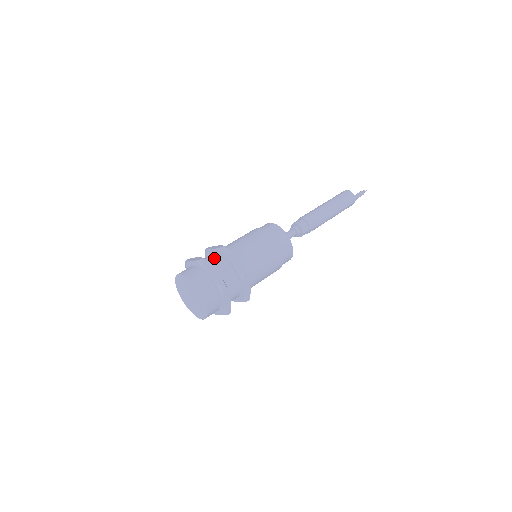
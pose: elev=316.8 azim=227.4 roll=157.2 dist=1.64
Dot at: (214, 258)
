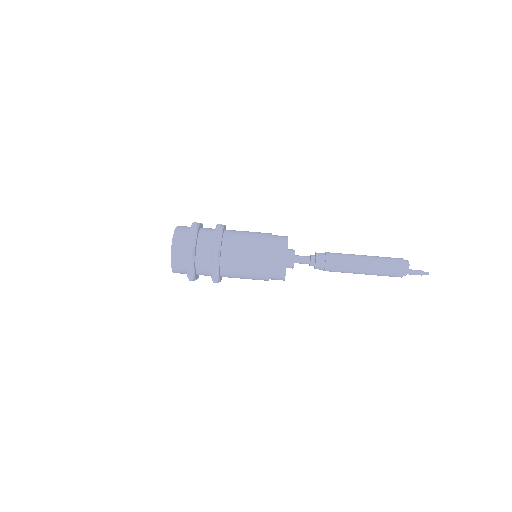
Dot at: (206, 251)
